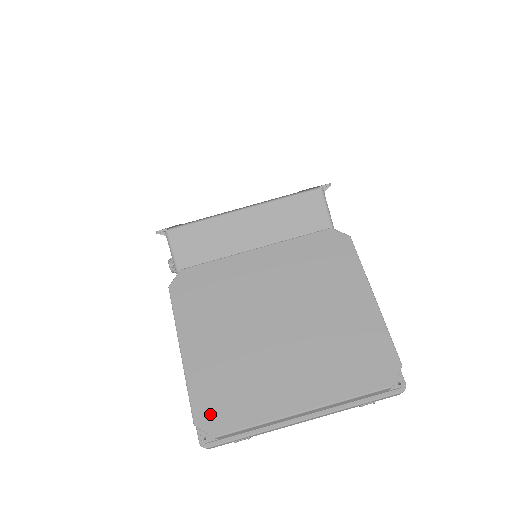
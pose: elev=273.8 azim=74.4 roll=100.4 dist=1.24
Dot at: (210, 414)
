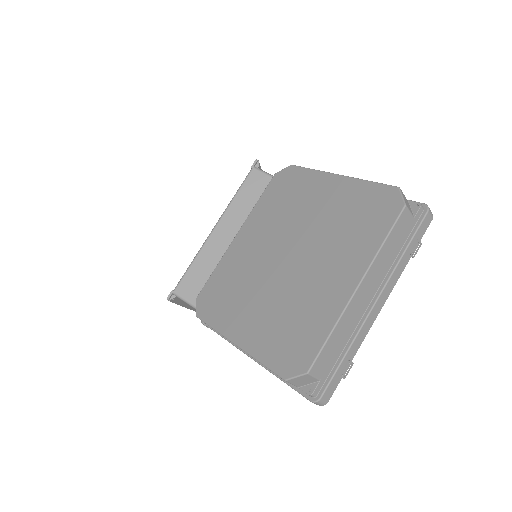
Dot at: (290, 361)
